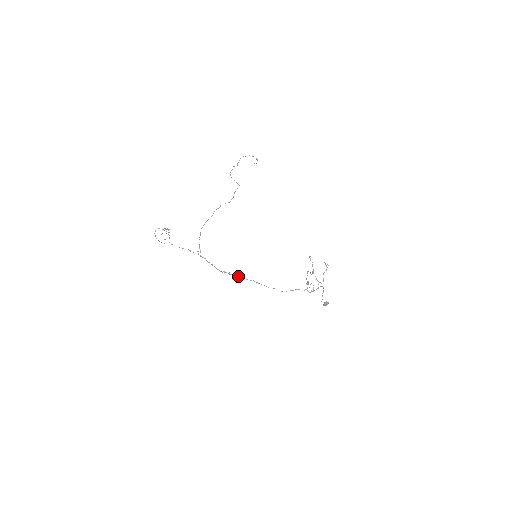
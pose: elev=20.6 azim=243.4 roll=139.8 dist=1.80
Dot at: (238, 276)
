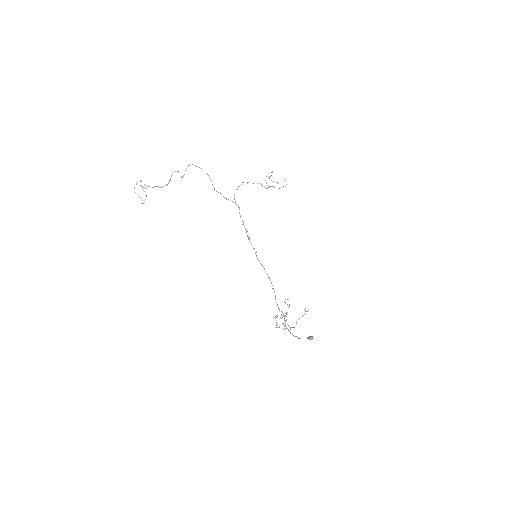
Dot at: (254, 248)
